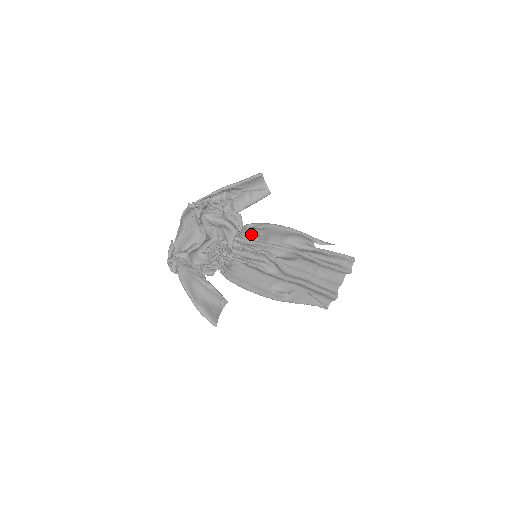
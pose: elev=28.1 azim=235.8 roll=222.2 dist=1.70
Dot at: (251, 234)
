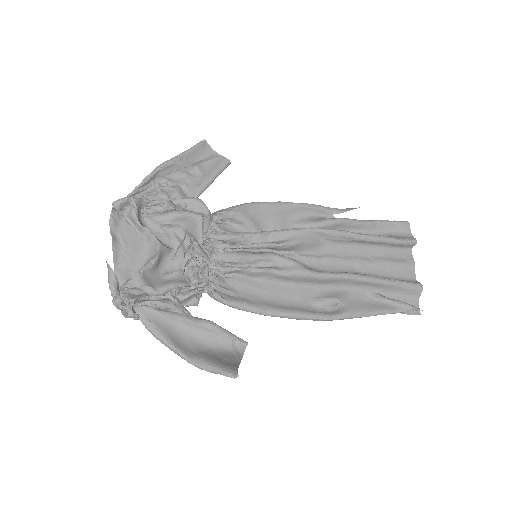
Dot at: (232, 228)
